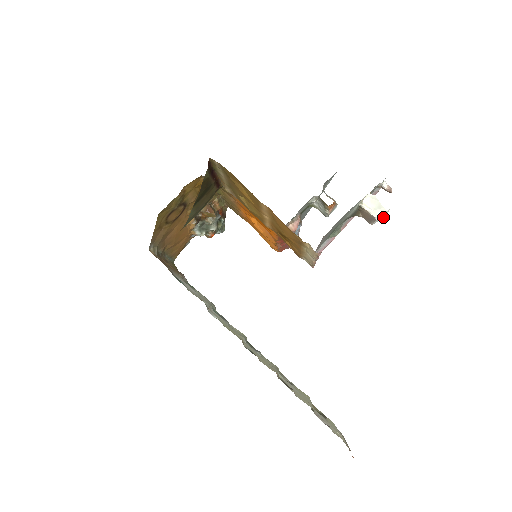
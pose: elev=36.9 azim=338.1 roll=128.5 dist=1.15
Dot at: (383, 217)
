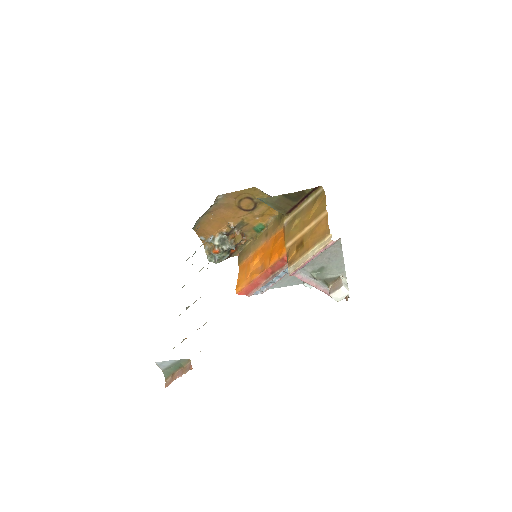
Dot at: (340, 296)
